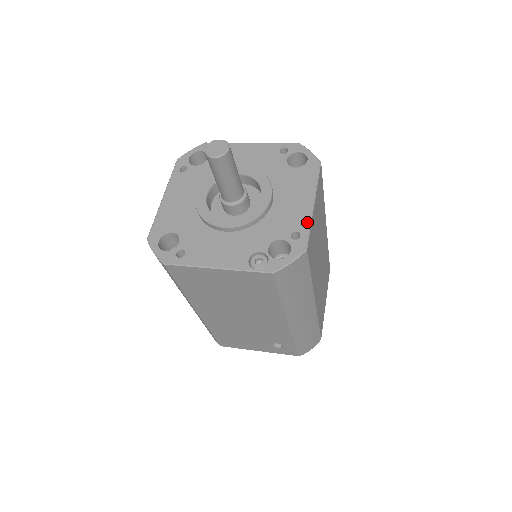
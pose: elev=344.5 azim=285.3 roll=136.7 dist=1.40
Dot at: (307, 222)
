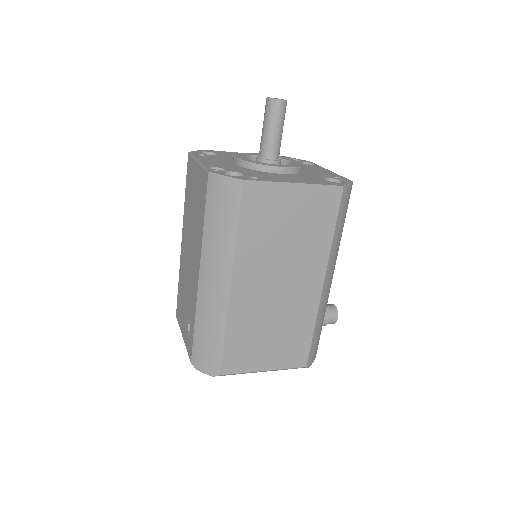
Dot at: (272, 180)
